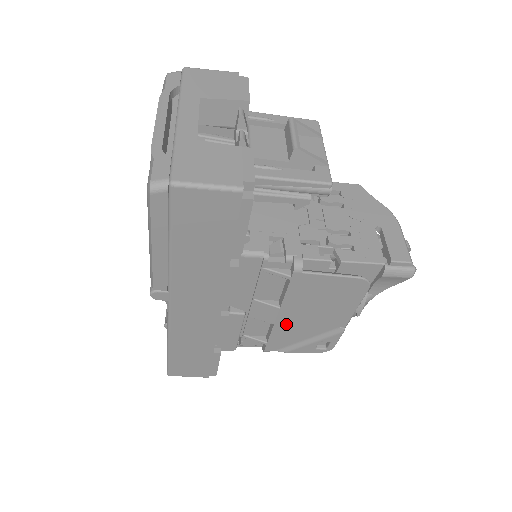
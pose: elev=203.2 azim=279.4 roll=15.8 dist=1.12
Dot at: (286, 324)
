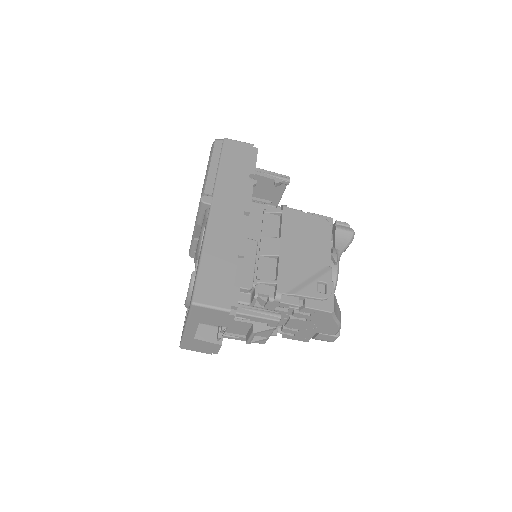
Dot at: (288, 257)
